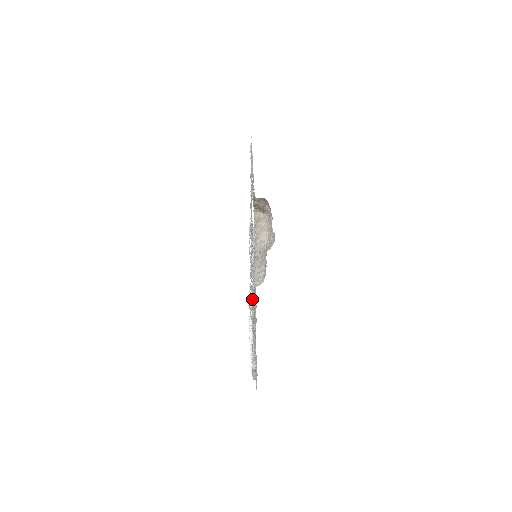
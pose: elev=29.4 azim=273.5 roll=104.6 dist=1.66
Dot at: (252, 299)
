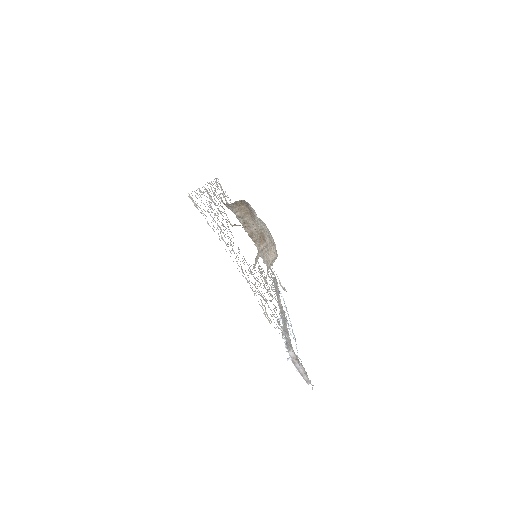
Dot at: (217, 227)
